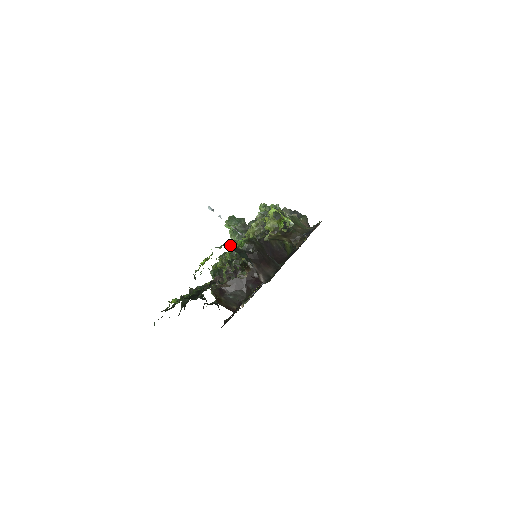
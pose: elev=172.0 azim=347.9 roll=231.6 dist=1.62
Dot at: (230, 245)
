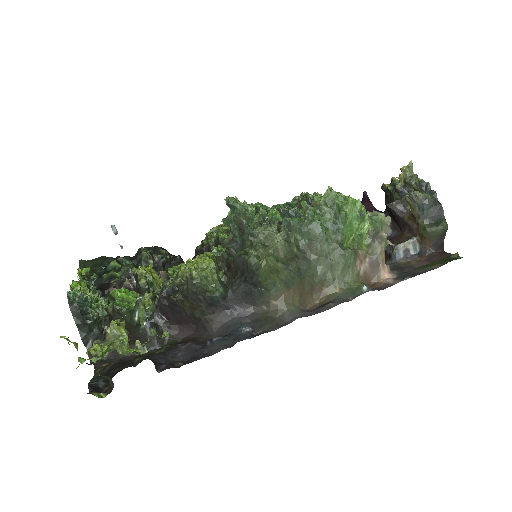
Dot at: occluded
